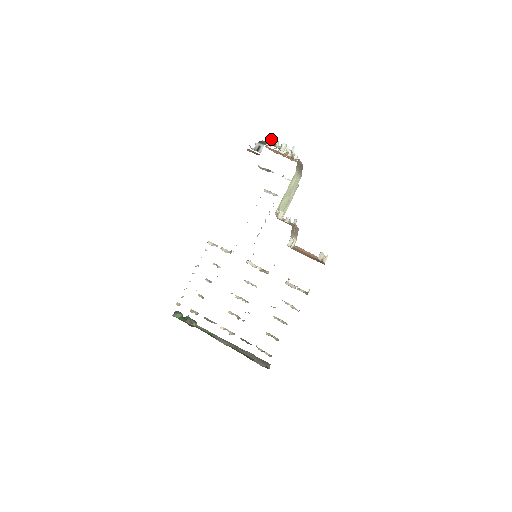
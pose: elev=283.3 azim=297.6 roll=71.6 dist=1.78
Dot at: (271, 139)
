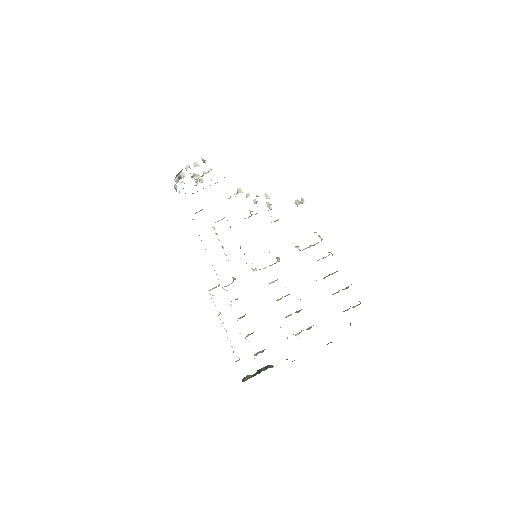
Dot at: (182, 173)
